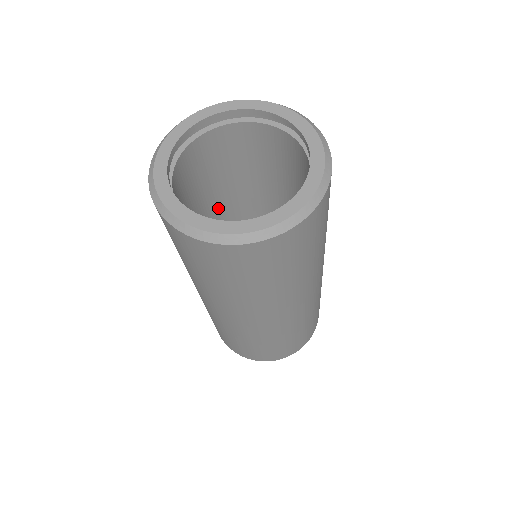
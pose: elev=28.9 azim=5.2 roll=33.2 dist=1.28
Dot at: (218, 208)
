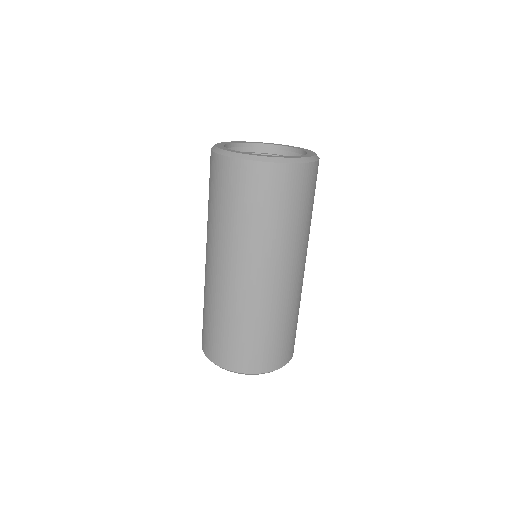
Dot at: occluded
